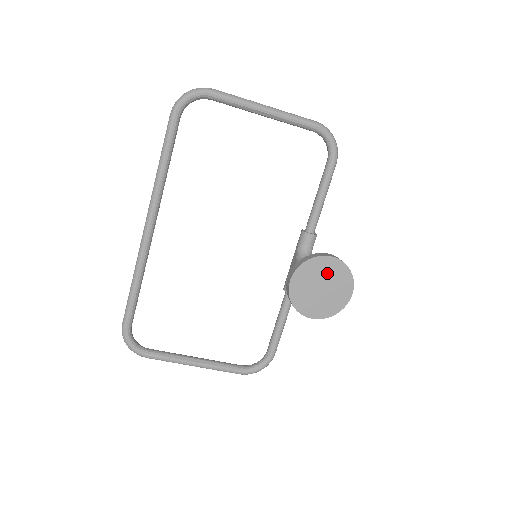
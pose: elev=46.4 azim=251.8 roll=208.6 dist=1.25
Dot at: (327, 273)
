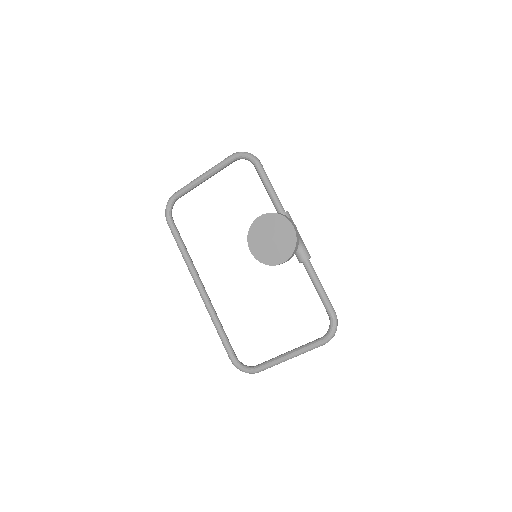
Dot at: (266, 228)
